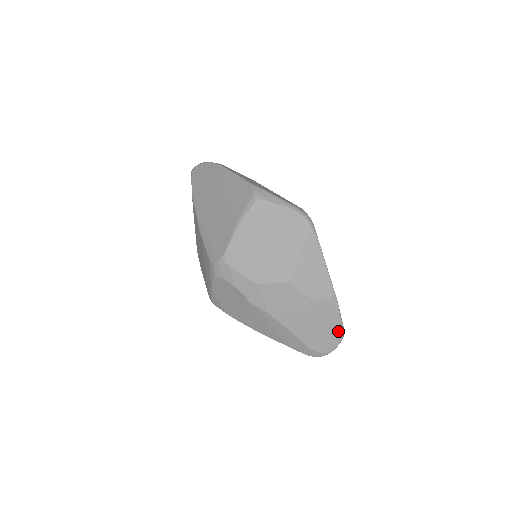
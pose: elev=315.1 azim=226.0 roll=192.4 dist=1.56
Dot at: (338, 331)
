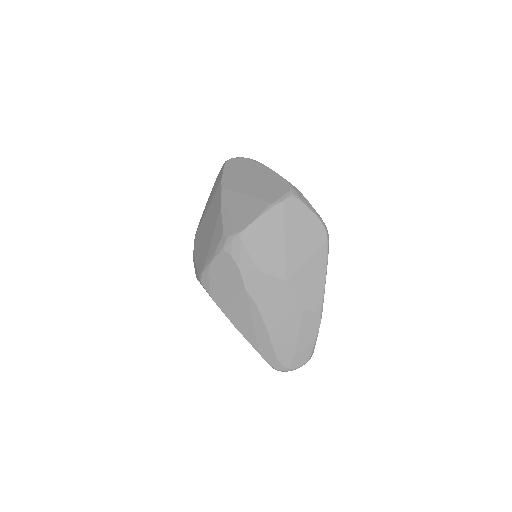
Dot at: (309, 350)
